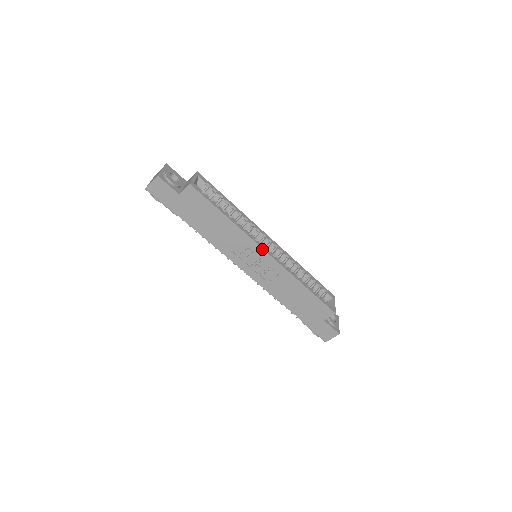
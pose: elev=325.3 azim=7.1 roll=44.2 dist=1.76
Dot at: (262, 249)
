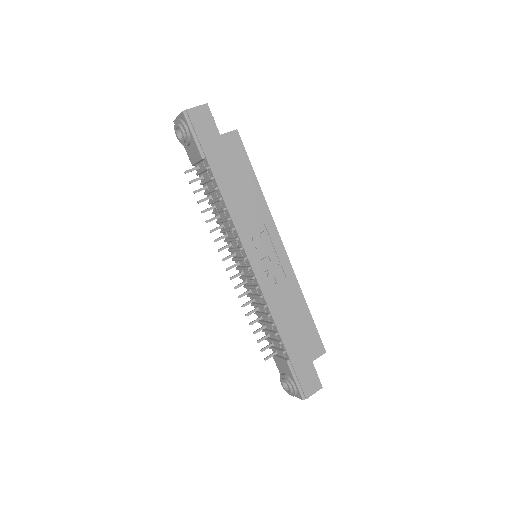
Dot at: (279, 238)
